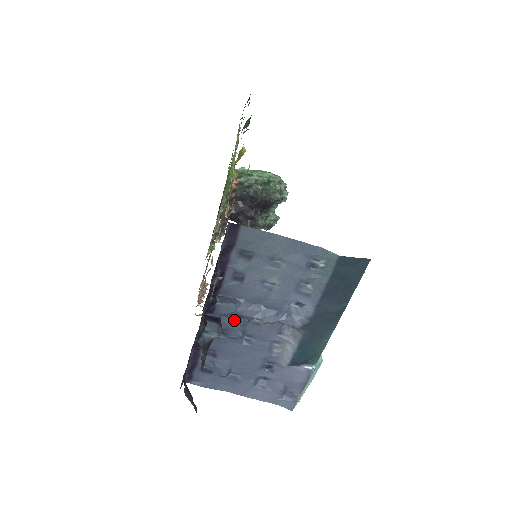
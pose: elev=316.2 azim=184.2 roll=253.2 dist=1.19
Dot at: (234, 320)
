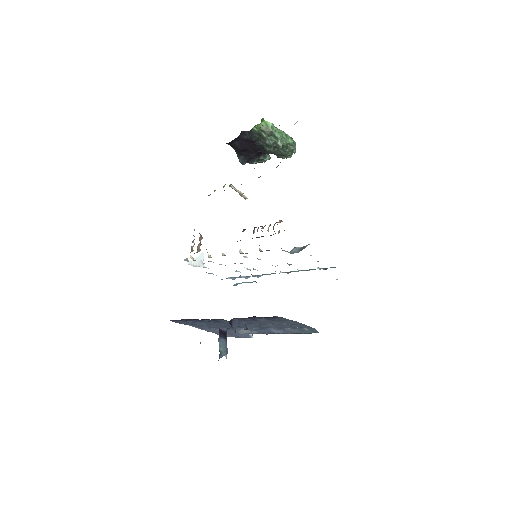
Dot at: occluded
